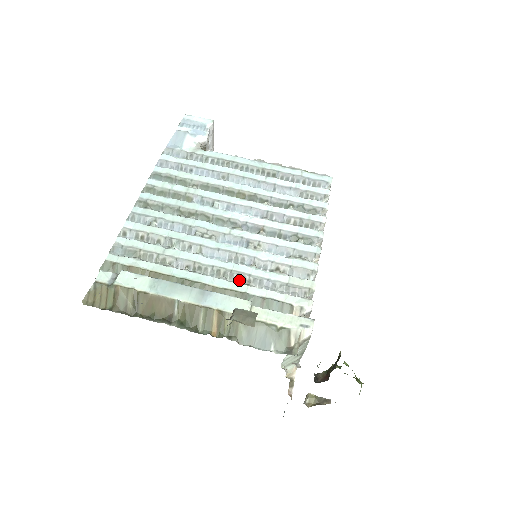
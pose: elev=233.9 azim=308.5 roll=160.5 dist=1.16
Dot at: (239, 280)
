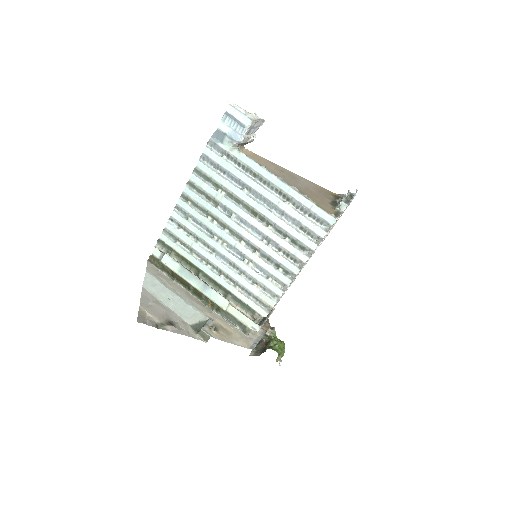
Dot at: (231, 281)
